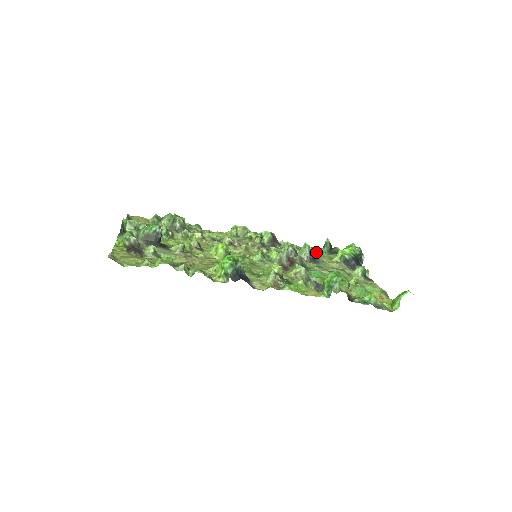
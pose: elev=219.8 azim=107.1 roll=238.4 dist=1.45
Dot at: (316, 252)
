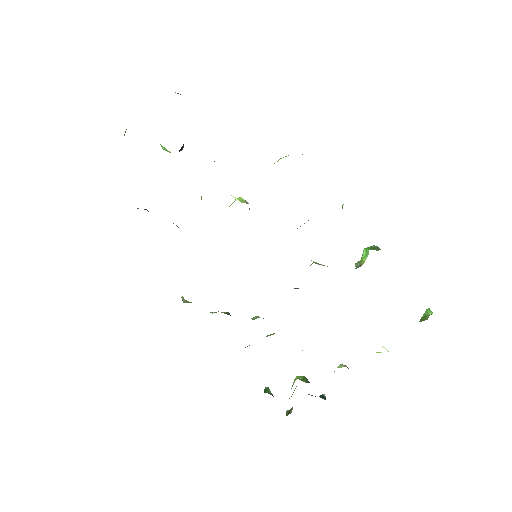
Dot at: occluded
